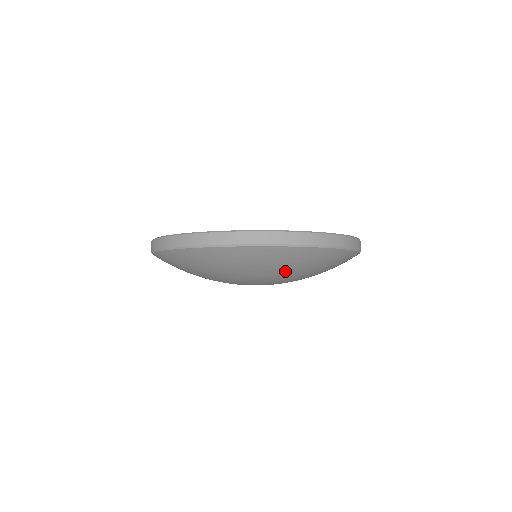
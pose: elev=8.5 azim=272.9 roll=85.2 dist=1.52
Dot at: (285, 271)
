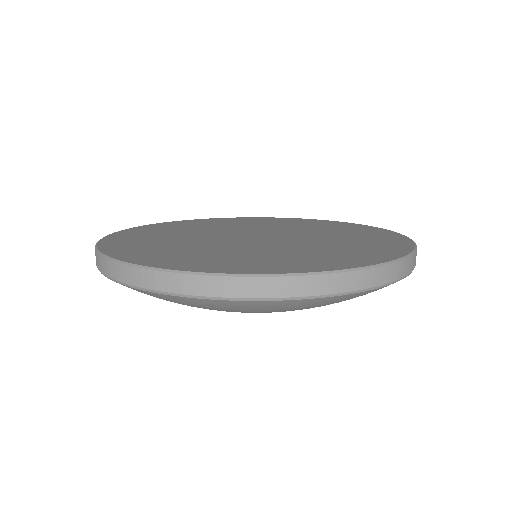
Dot at: occluded
